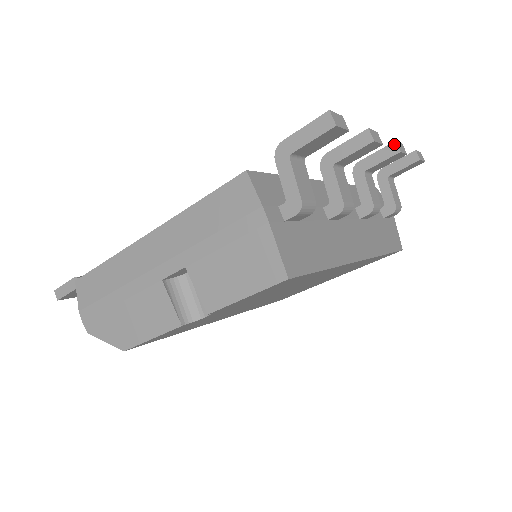
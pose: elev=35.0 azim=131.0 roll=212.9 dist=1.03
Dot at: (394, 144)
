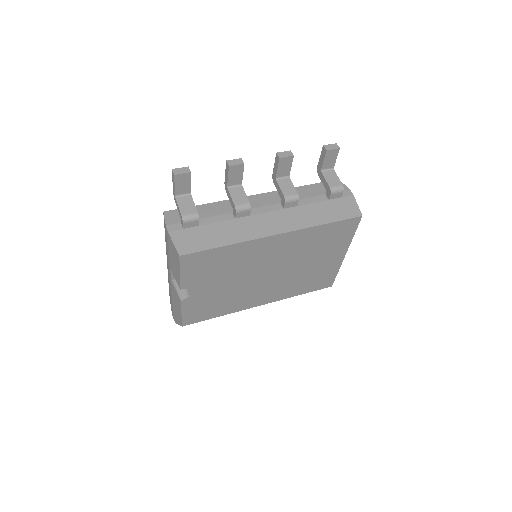
Dot at: (276, 155)
